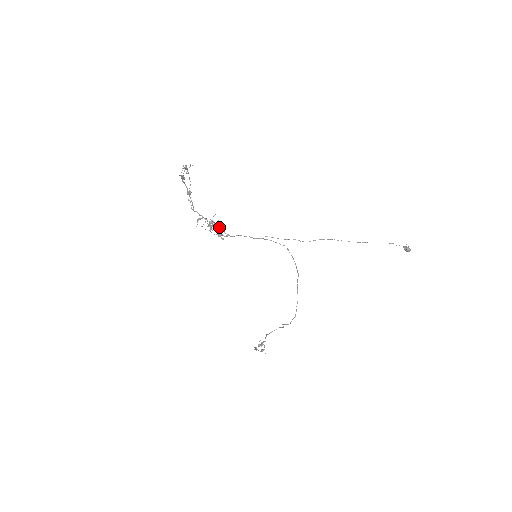
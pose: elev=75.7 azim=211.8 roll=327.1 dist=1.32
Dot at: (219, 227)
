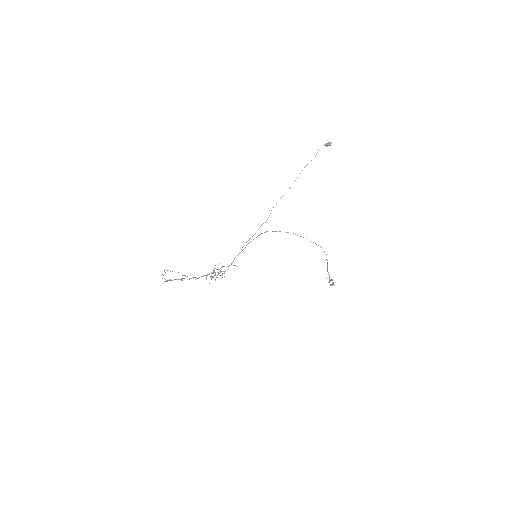
Dot at: occluded
